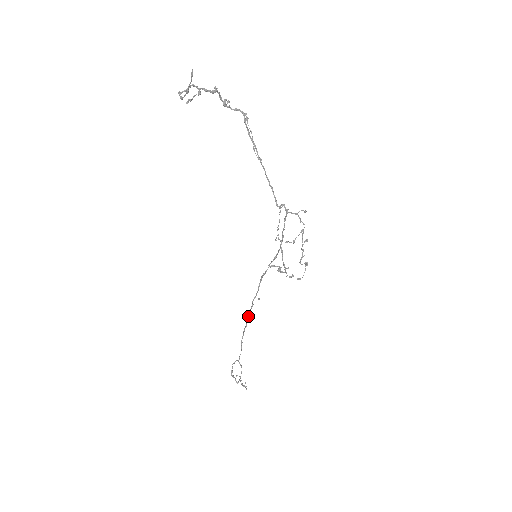
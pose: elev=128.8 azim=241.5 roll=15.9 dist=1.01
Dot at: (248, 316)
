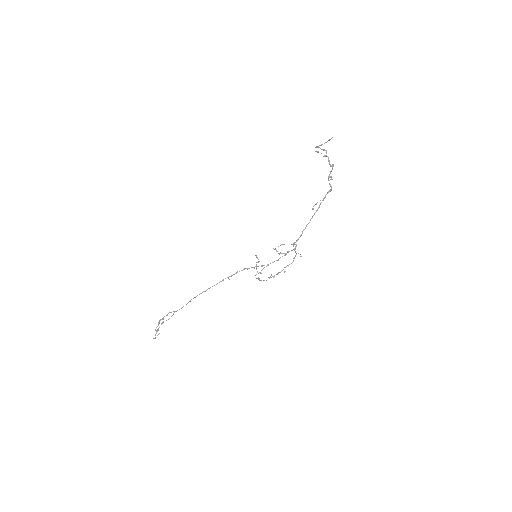
Dot at: occluded
